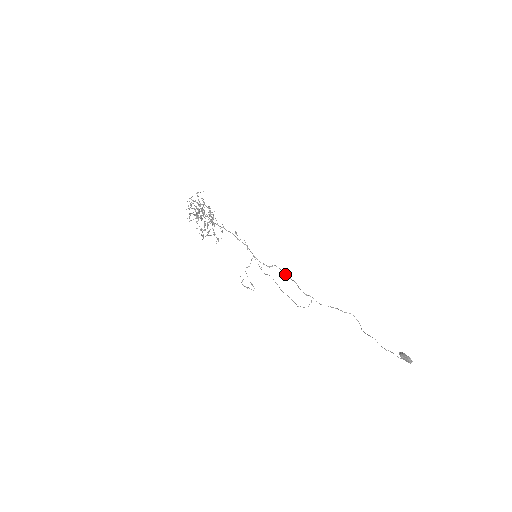
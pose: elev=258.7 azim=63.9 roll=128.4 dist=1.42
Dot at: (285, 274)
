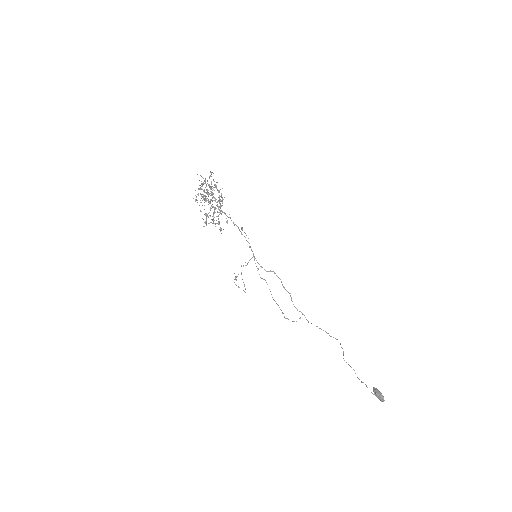
Dot at: occluded
